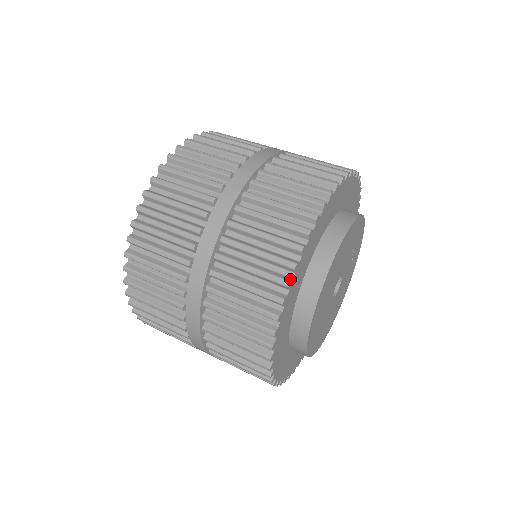
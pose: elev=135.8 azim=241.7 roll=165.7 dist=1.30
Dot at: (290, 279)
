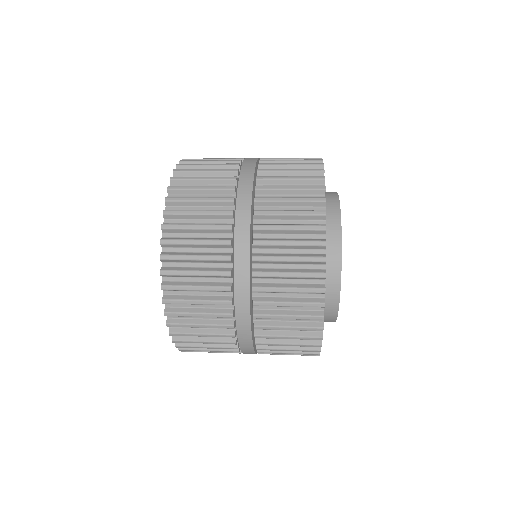
Dot at: (323, 177)
